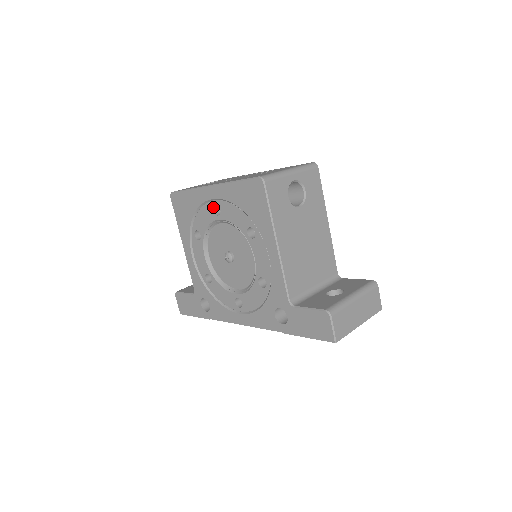
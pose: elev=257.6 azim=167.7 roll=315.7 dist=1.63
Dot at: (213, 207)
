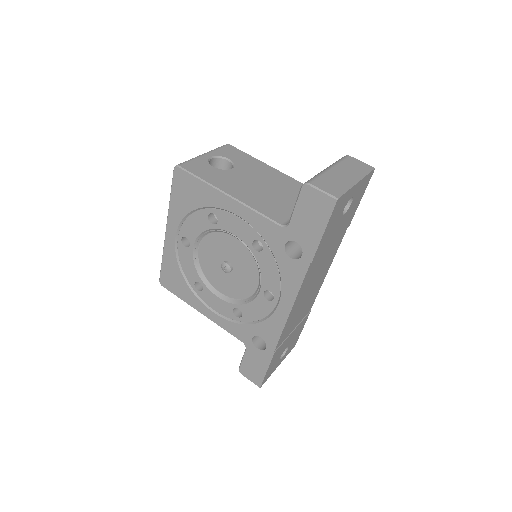
Dot at: (182, 244)
